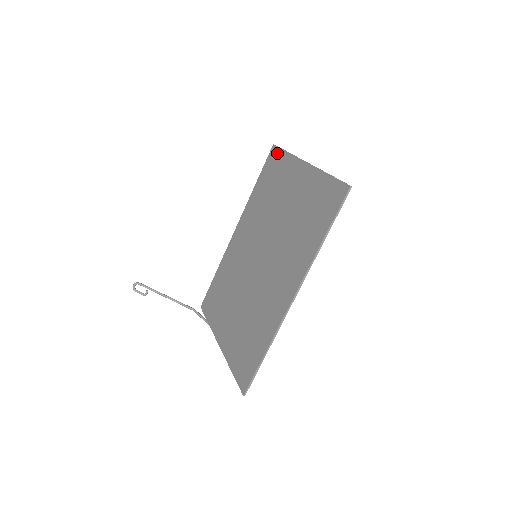
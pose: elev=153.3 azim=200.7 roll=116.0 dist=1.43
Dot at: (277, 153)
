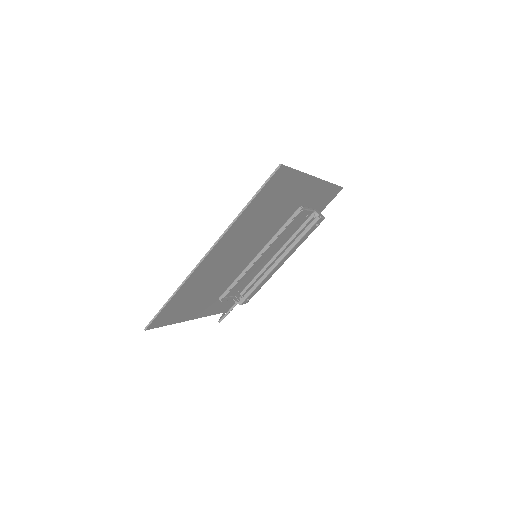
Dot at: (333, 189)
